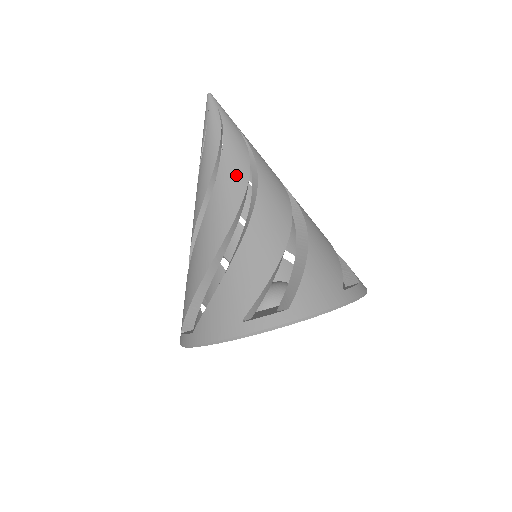
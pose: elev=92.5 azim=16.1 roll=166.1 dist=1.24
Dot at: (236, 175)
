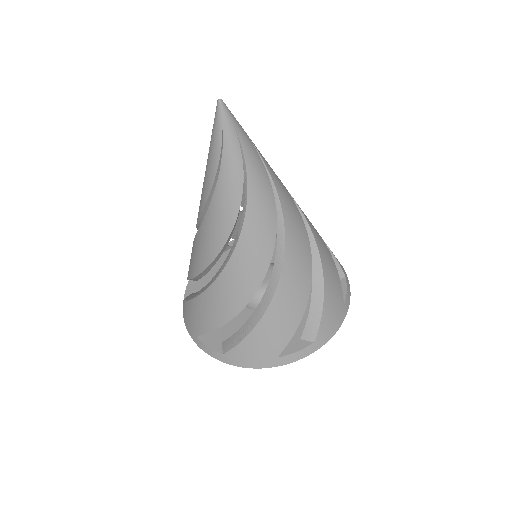
Dot at: (218, 228)
